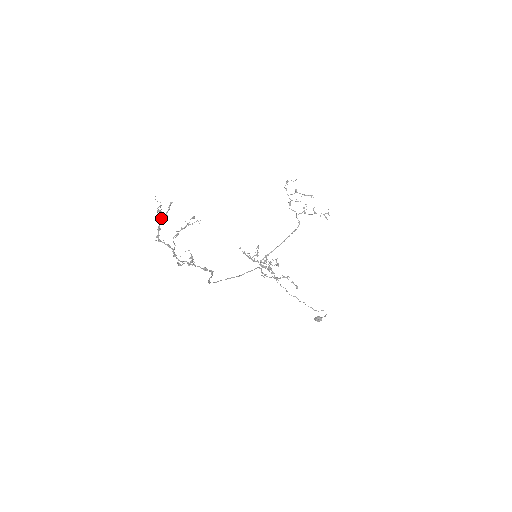
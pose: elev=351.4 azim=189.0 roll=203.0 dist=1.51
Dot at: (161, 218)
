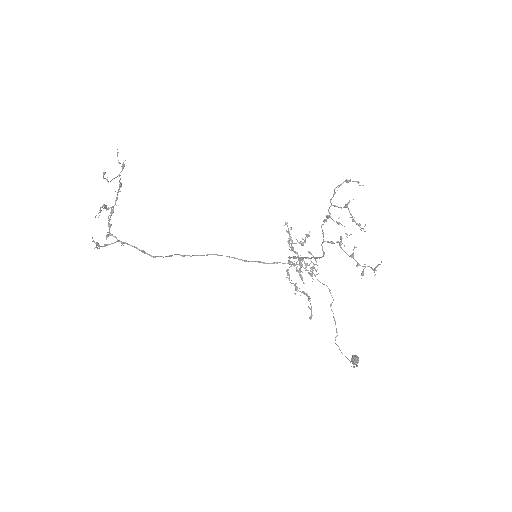
Dot at: (116, 177)
